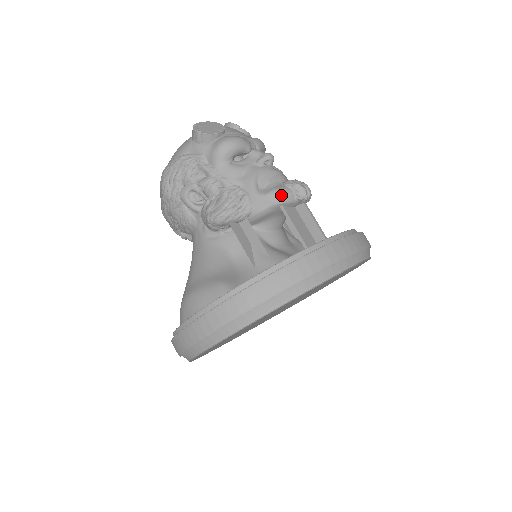
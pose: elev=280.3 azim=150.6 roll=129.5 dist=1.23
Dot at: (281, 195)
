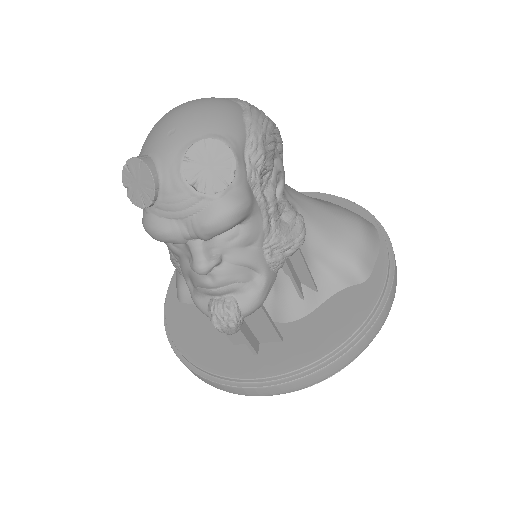
Dot at: occluded
